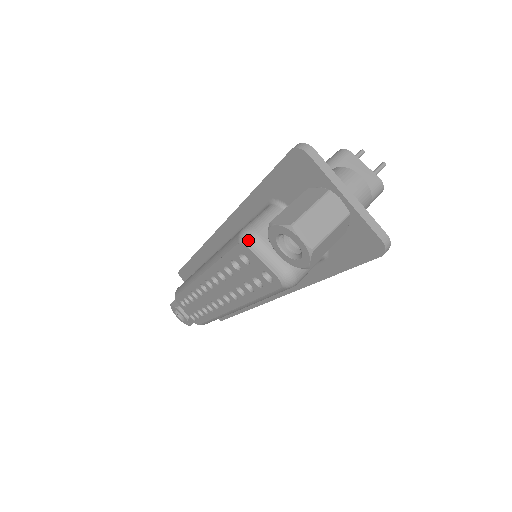
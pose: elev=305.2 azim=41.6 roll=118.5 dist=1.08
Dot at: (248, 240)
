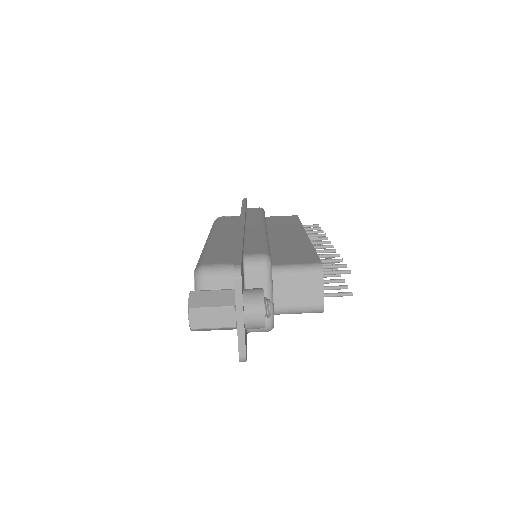
Dot at: (197, 276)
